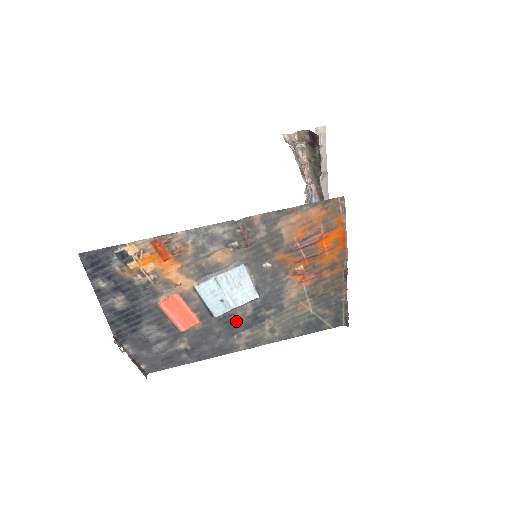
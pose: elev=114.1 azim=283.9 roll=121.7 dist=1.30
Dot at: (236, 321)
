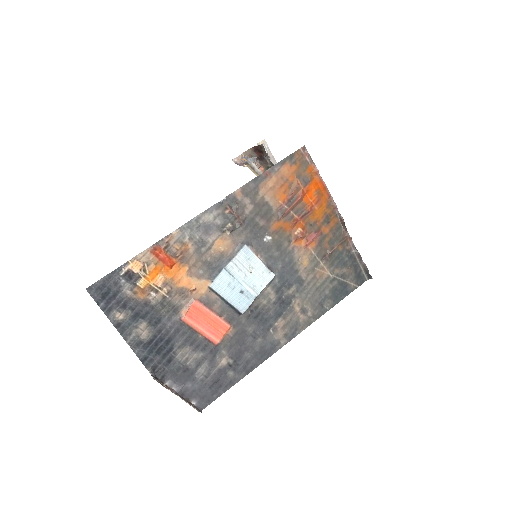
Dot at: (265, 312)
